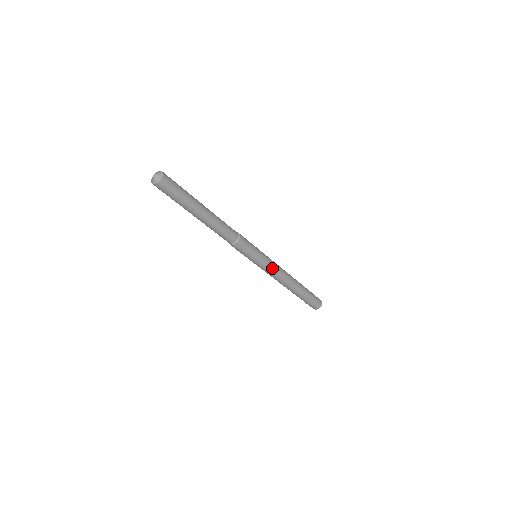
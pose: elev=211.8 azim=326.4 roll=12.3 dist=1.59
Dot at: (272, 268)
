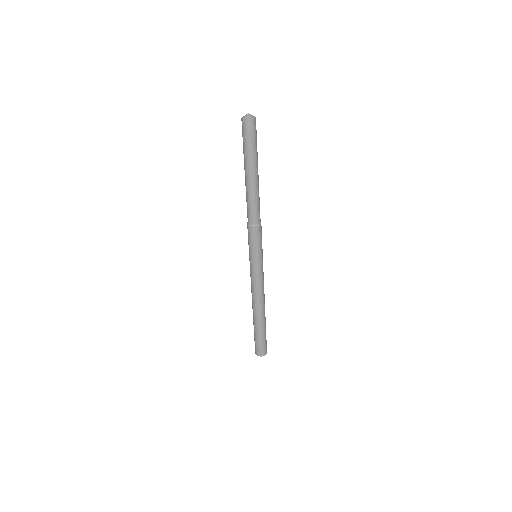
Dot at: (257, 278)
